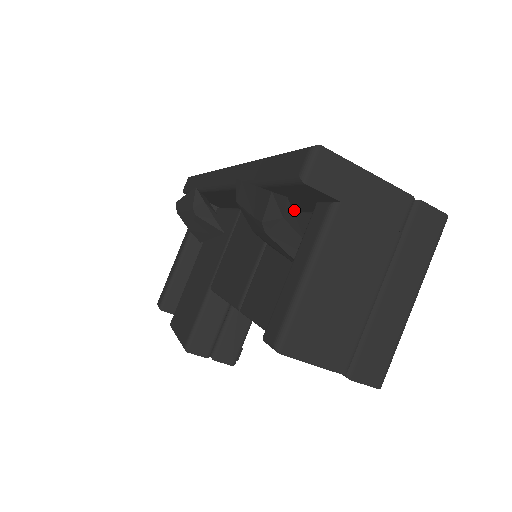
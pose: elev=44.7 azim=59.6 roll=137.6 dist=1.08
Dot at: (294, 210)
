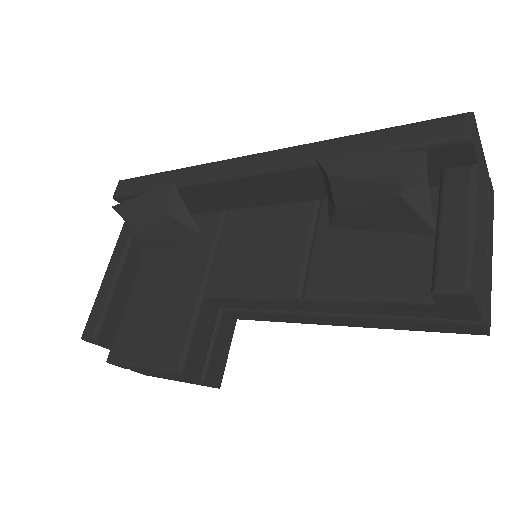
Dot at: occluded
